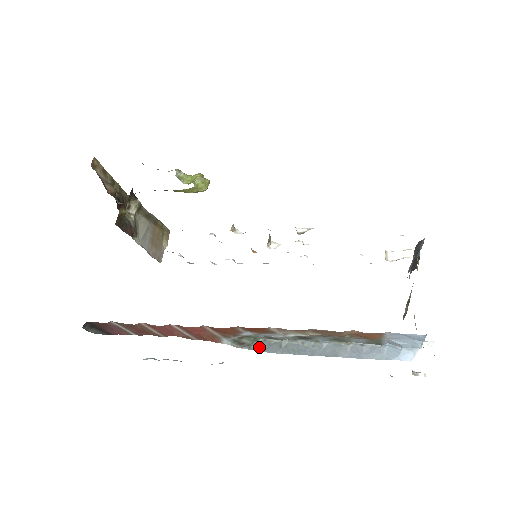
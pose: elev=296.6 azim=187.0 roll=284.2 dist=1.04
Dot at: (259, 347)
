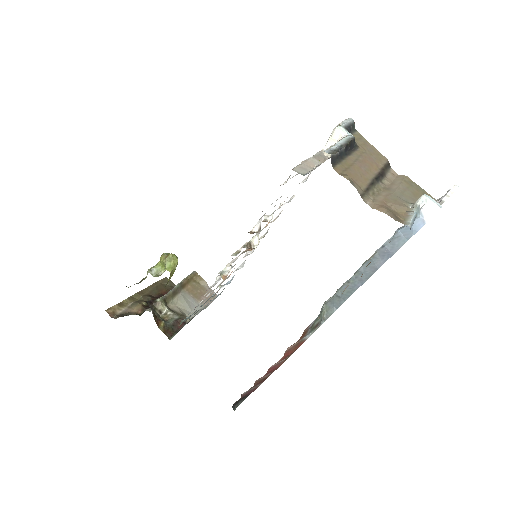
Dot at: (328, 312)
